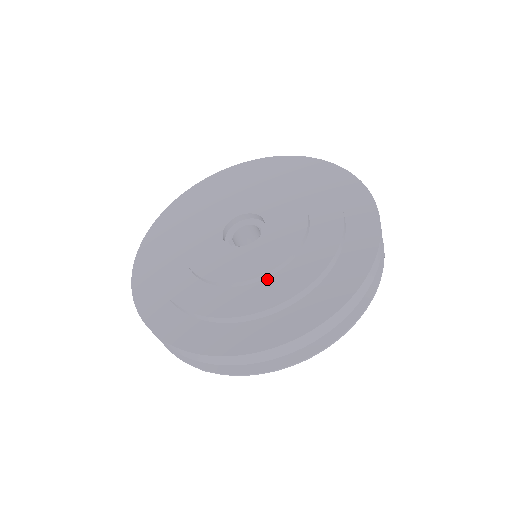
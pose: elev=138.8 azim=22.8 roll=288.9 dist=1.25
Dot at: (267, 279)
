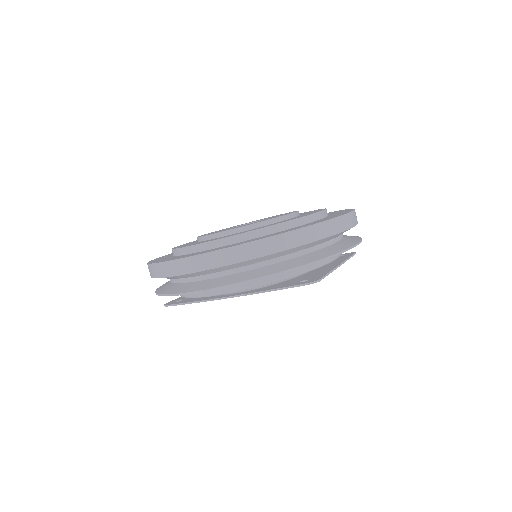
Dot at: (216, 238)
